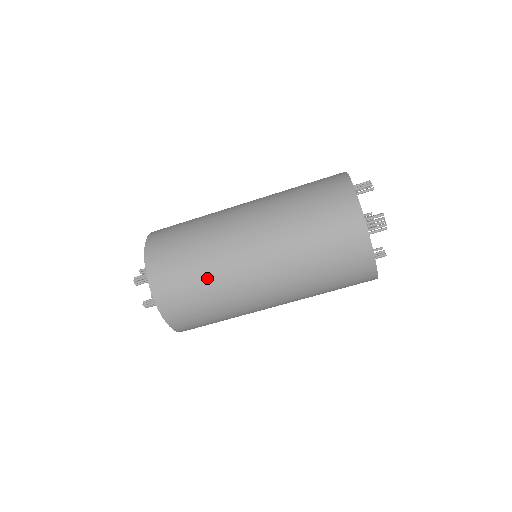
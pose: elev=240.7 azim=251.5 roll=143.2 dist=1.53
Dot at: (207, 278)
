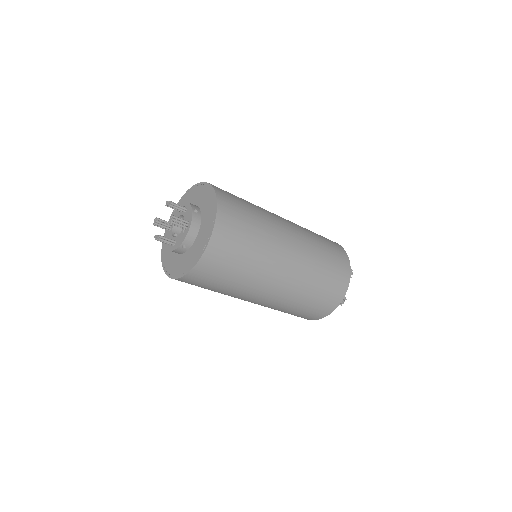
Dot at: (243, 276)
